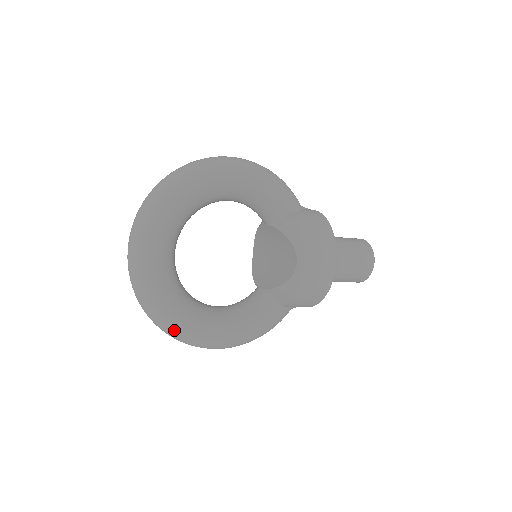
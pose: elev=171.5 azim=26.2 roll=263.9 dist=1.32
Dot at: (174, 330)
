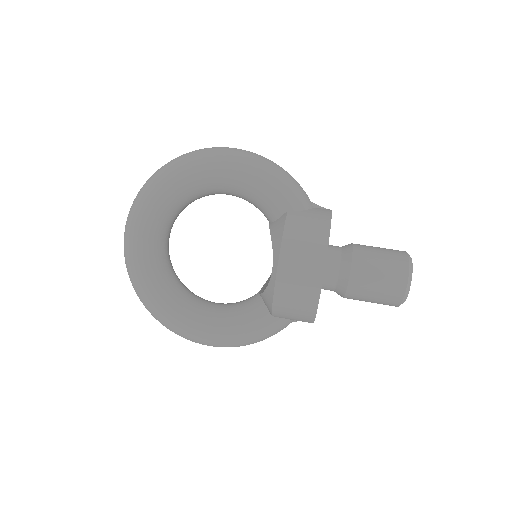
Dot at: (156, 316)
